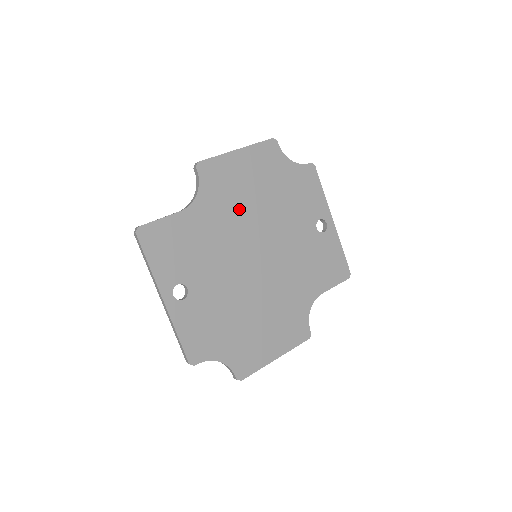
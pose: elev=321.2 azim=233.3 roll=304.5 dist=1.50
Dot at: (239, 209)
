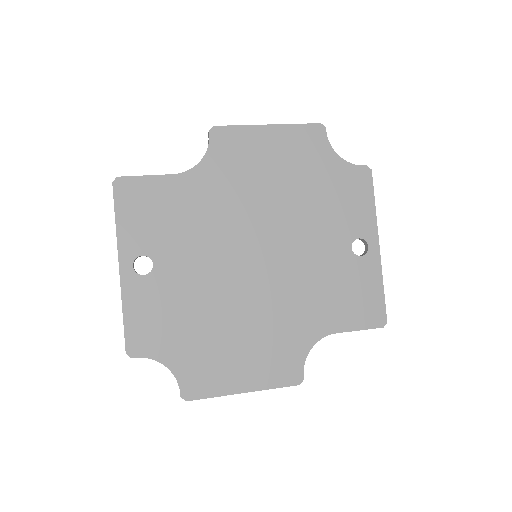
Dot at: (249, 193)
